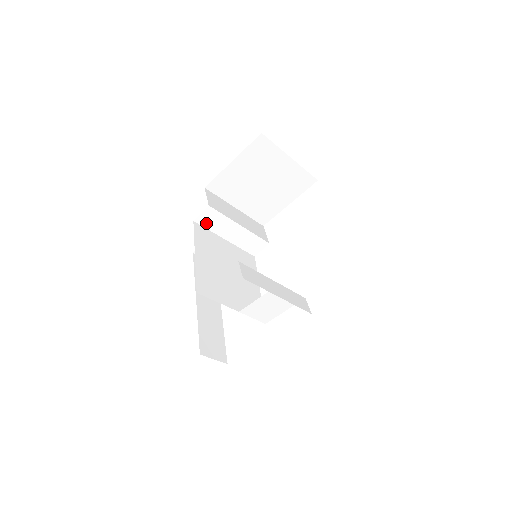
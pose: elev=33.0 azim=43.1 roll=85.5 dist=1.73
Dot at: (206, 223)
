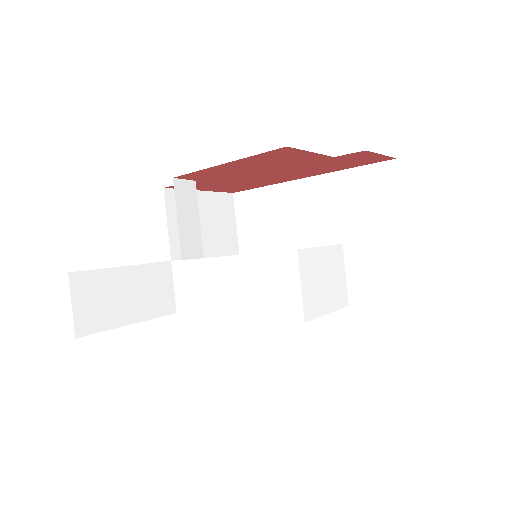
Dot at: (180, 198)
